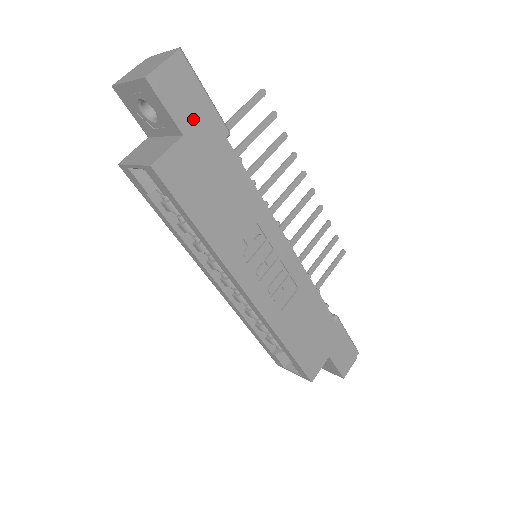
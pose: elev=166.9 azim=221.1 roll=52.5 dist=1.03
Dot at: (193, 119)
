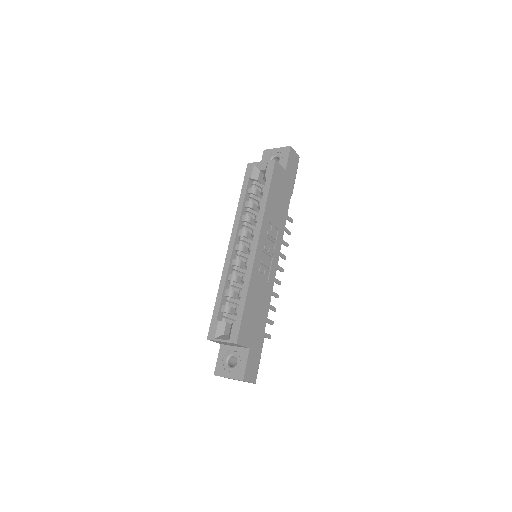
Dot at: (290, 173)
